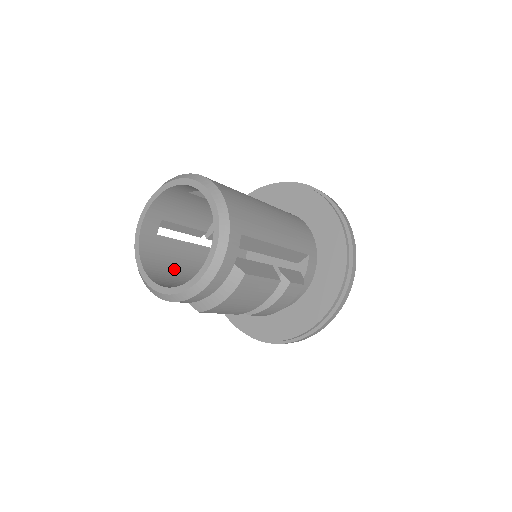
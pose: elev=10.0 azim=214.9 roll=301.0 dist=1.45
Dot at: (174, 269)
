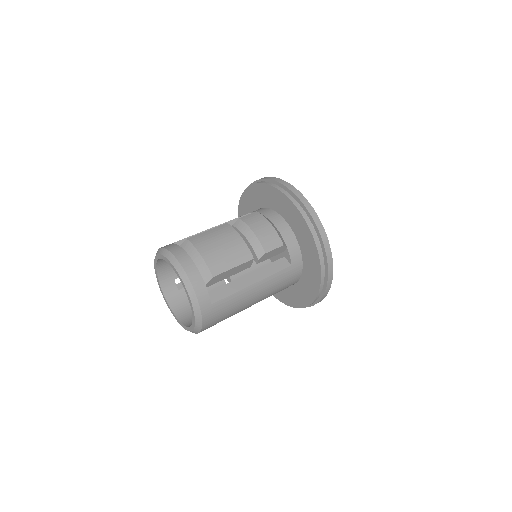
Dot at: occluded
